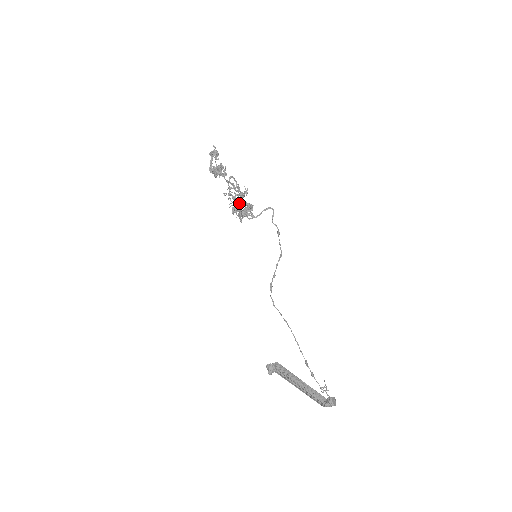
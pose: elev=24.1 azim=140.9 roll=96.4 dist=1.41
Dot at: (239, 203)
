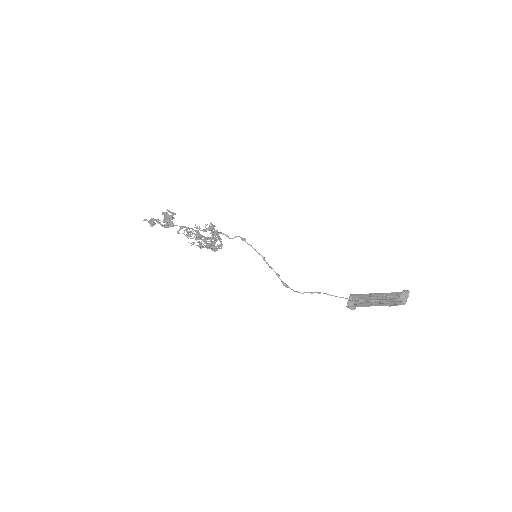
Dot at: (204, 245)
